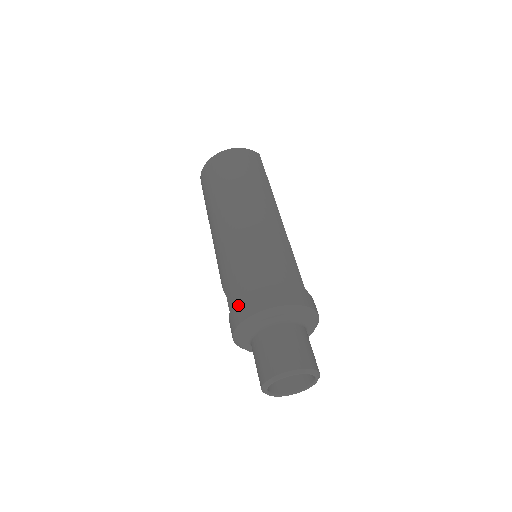
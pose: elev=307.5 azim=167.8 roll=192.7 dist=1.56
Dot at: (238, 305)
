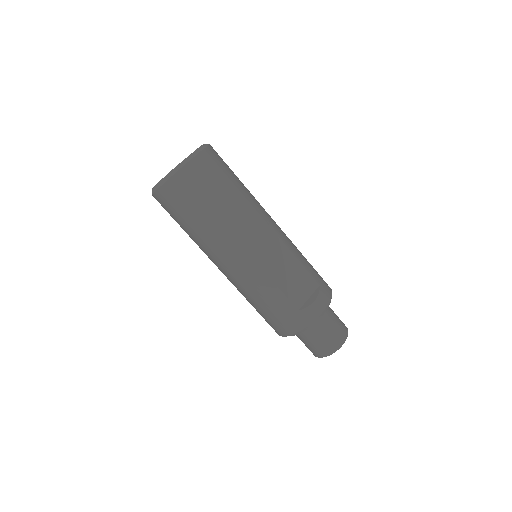
Dot at: occluded
